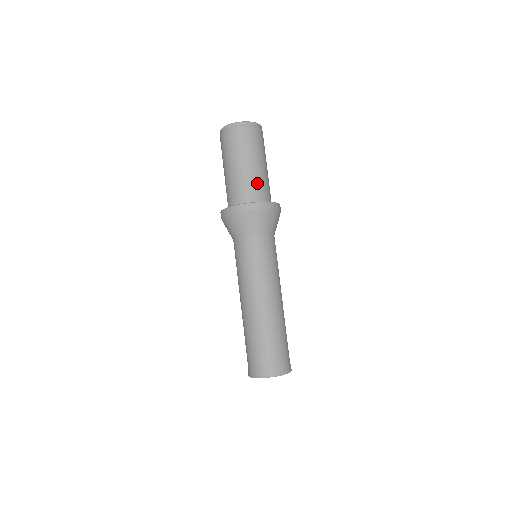
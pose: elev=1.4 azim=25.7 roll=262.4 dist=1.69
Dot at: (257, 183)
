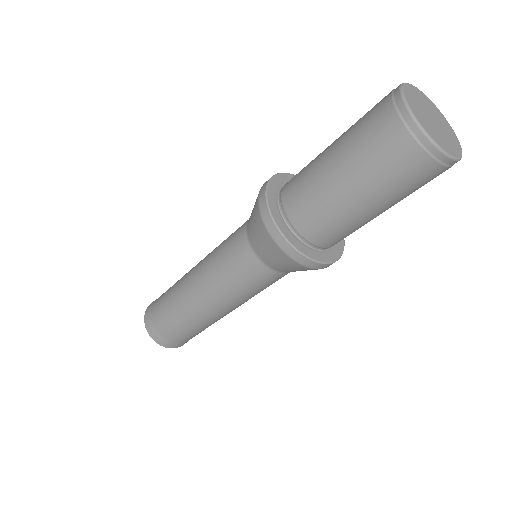
Dot at: occluded
